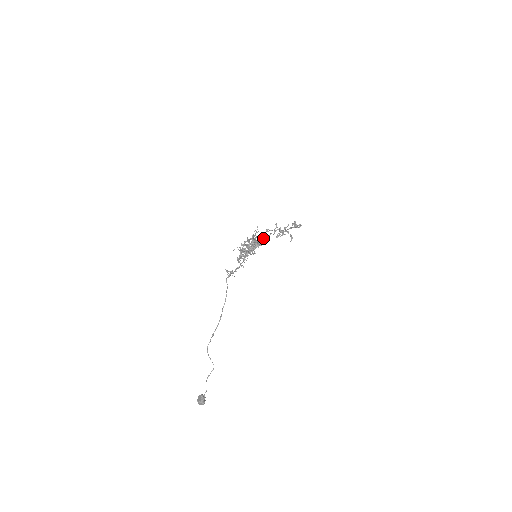
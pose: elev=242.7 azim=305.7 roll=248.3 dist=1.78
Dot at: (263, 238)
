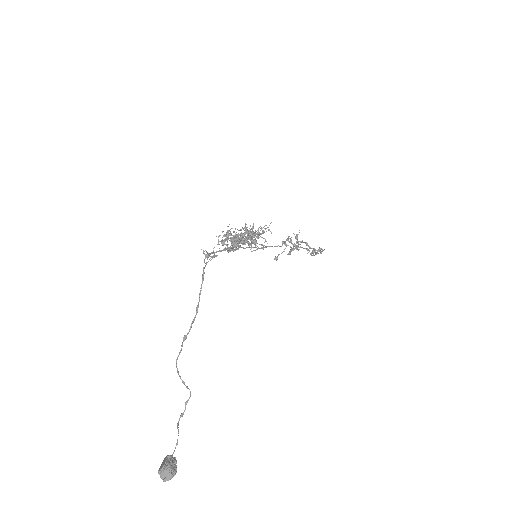
Dot at: (262, 232)
